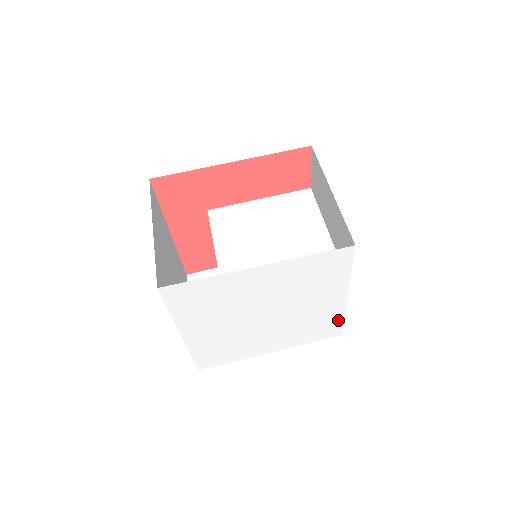
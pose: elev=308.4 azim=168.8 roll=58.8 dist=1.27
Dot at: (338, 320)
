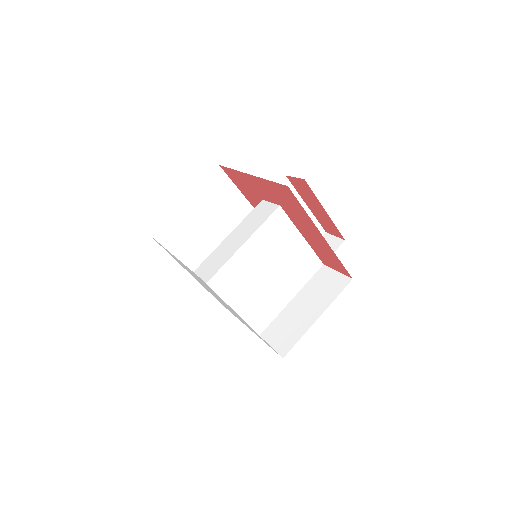
Dot at: (233, 314)
